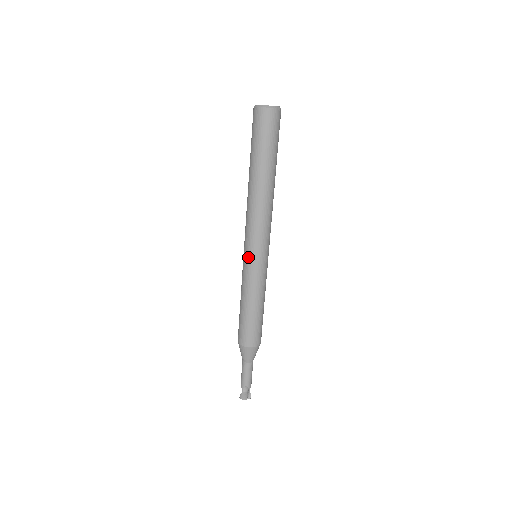
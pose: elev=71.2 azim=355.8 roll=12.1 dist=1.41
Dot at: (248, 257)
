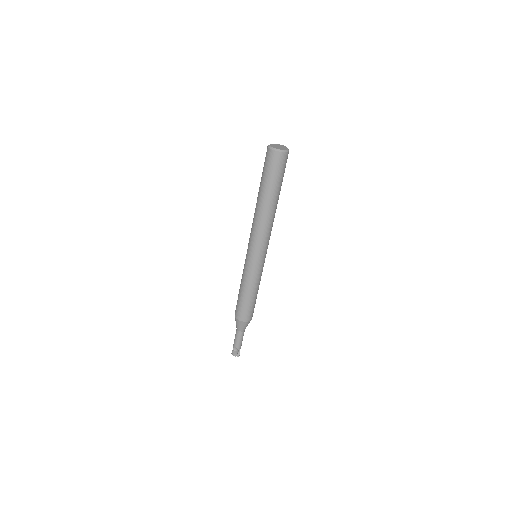
Dot at: (247, 256)
